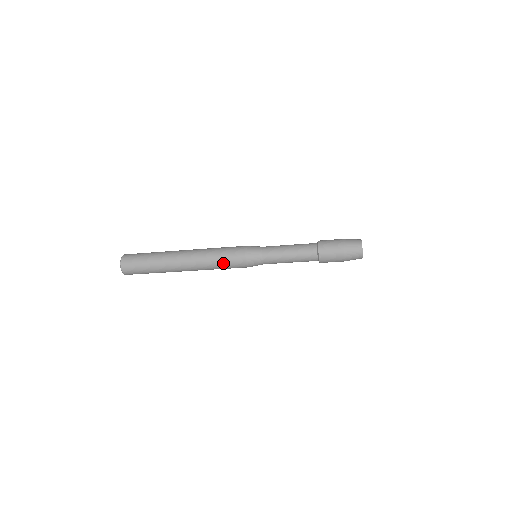
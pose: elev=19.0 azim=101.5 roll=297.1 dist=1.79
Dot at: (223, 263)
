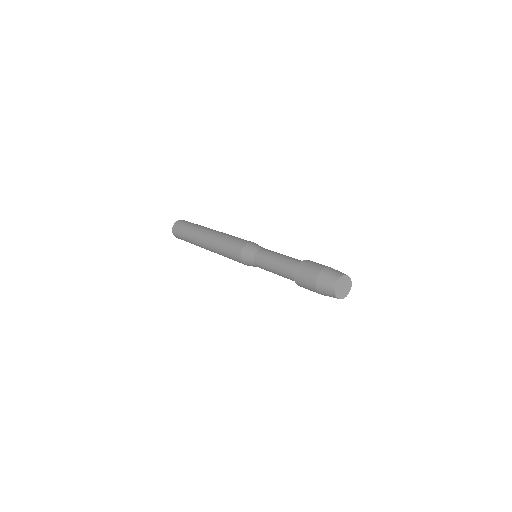
Dot at: occluded
